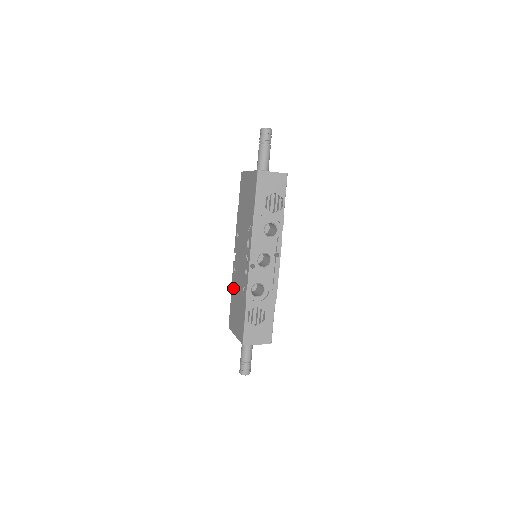
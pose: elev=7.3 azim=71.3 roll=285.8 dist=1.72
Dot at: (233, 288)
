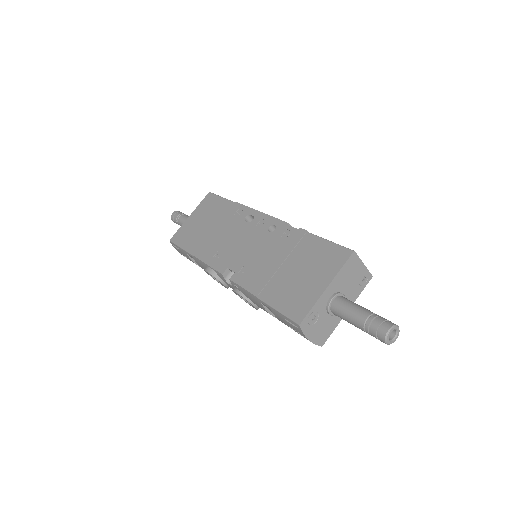
Dot at: (260, 283)
